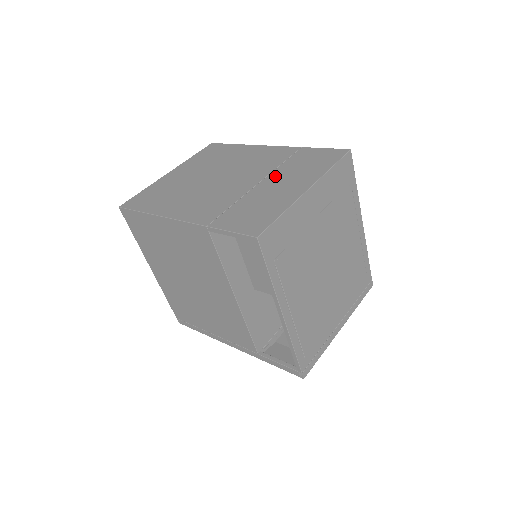
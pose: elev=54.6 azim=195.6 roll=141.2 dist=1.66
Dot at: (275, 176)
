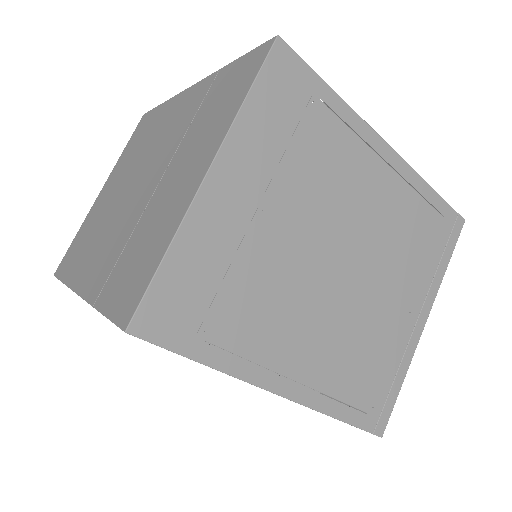
Dot at: (178, 157)
